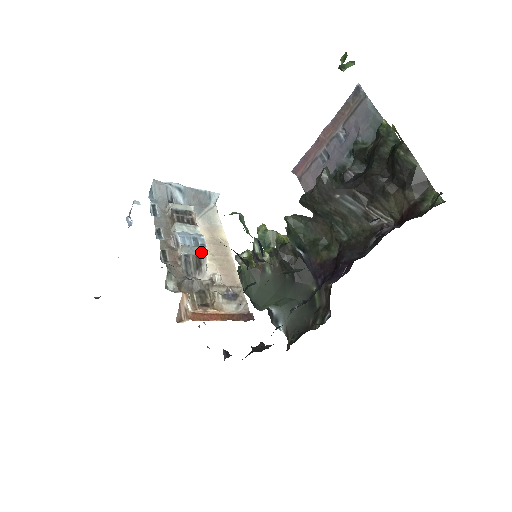
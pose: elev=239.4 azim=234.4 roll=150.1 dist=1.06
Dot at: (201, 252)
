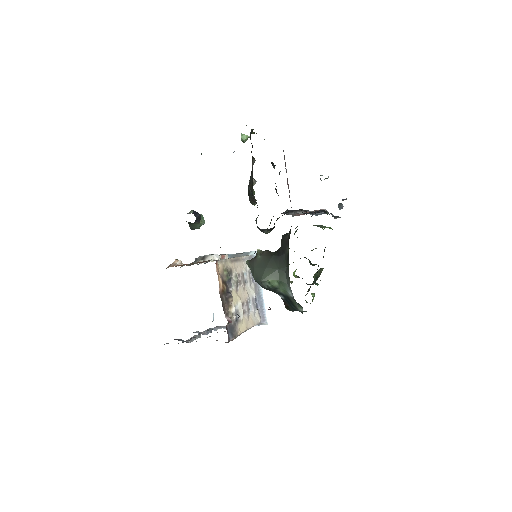
Dot at: (208, 256)
